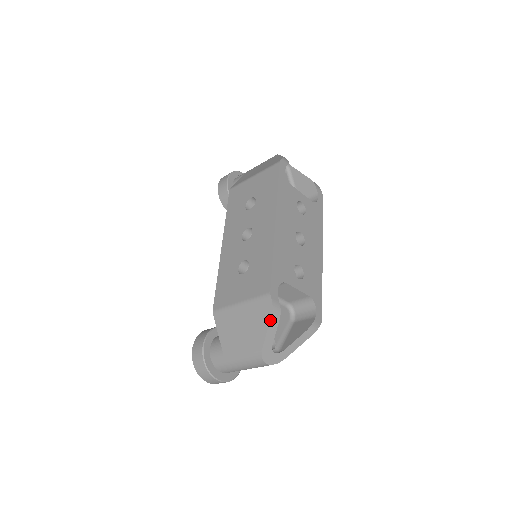
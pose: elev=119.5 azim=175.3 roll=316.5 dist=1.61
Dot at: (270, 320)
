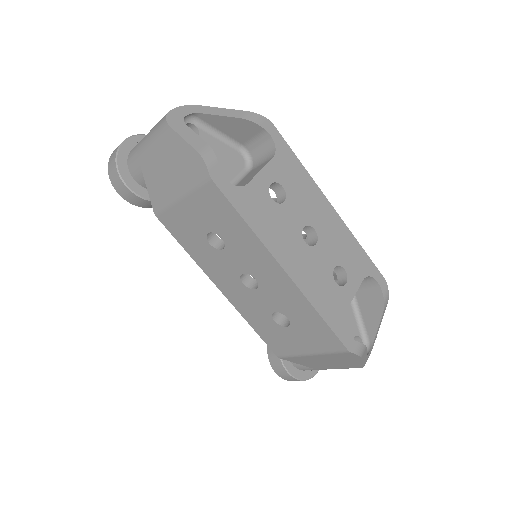
Dot at: (361, 360)
